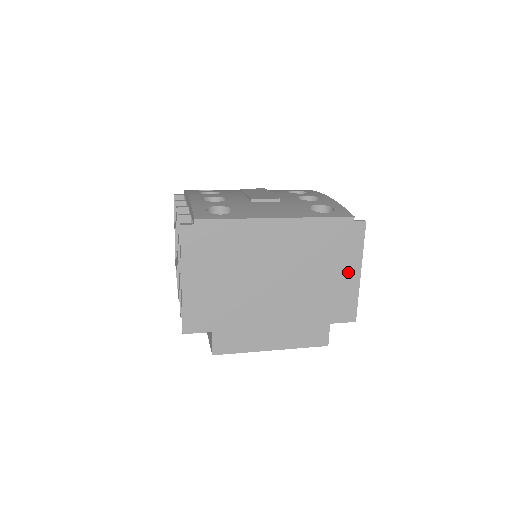
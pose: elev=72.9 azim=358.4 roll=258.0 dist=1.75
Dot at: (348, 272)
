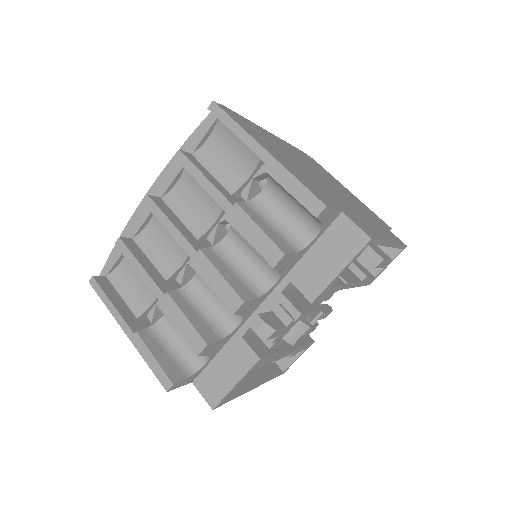
Dot at: occluded
